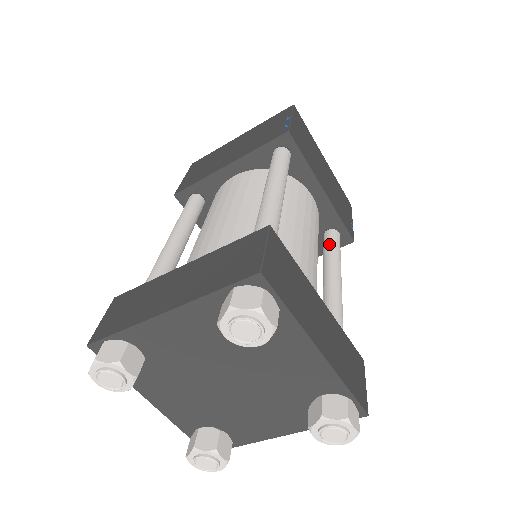
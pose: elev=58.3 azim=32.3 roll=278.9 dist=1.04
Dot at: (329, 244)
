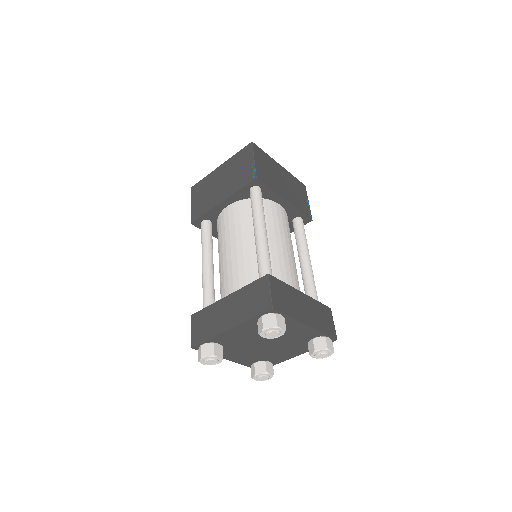
Dot at: (297, 231)
